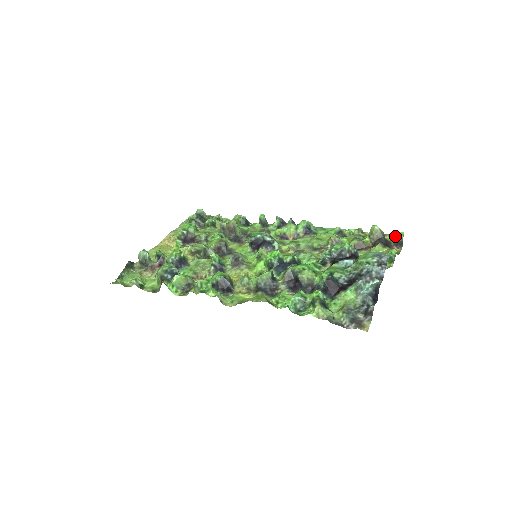
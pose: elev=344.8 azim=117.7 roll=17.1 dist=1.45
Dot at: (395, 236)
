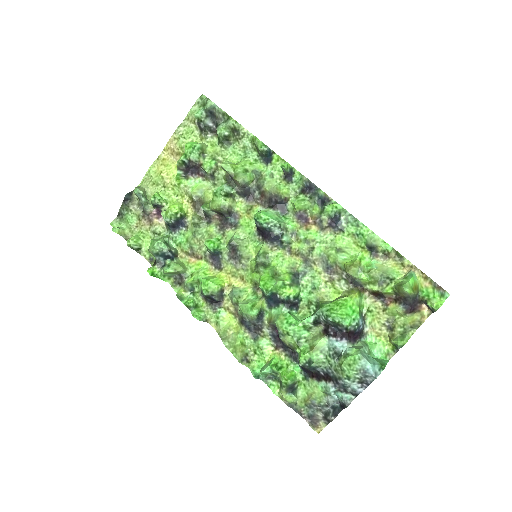
Dot at: (429, 300)
